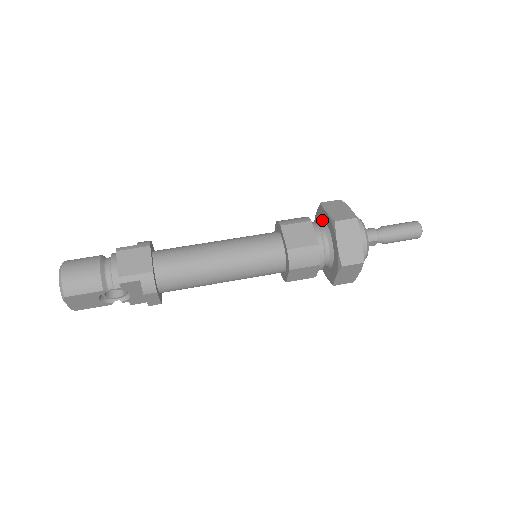
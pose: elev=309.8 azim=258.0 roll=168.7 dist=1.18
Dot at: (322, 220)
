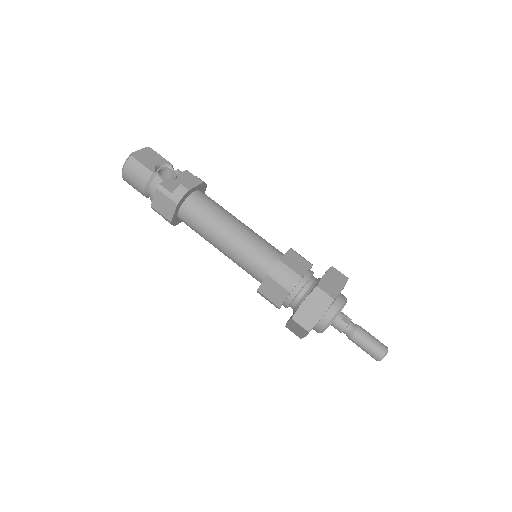
Dot at: (310, 291)
